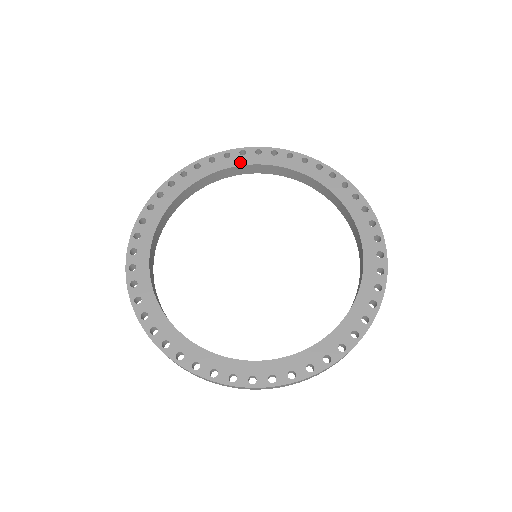
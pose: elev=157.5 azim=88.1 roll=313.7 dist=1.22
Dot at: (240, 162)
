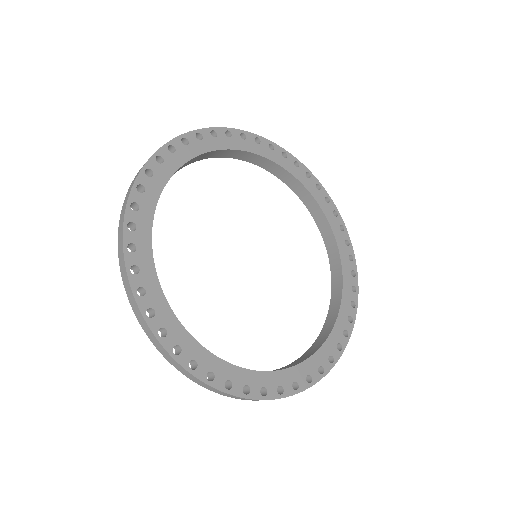
Dot at: (228, 145)
